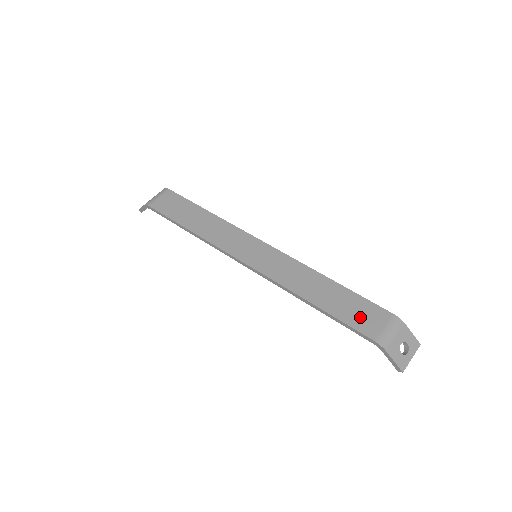
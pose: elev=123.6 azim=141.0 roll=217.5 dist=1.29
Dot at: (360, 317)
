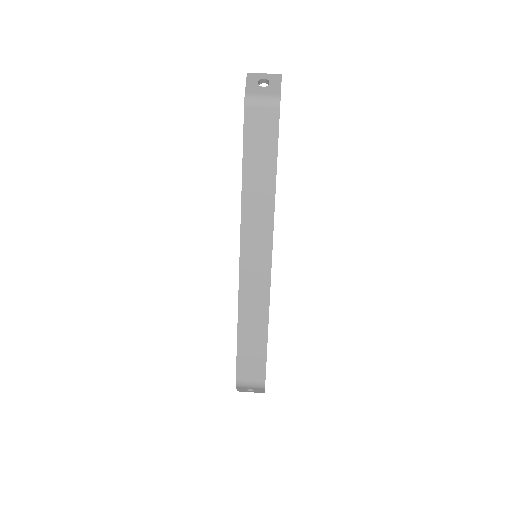
Dot at: (248, 364)
